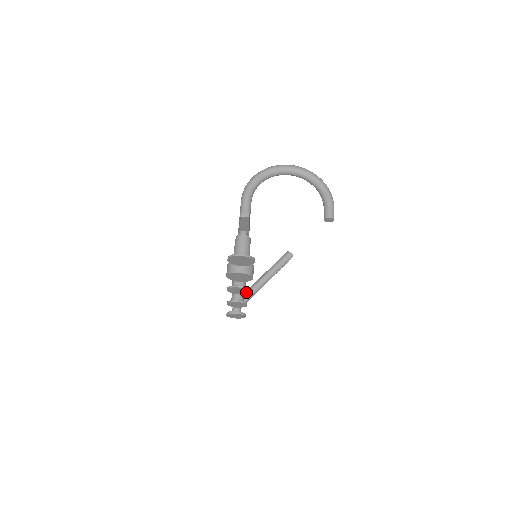
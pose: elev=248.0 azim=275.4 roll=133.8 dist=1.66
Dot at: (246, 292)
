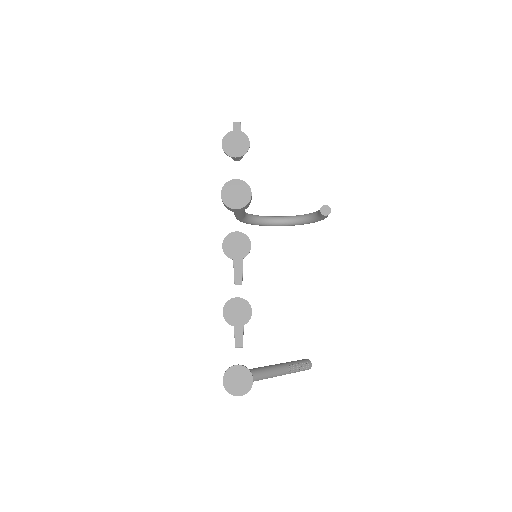
Dot at: (247, 249)
